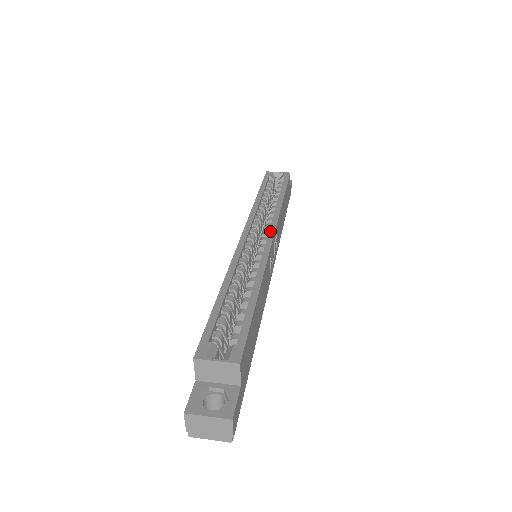
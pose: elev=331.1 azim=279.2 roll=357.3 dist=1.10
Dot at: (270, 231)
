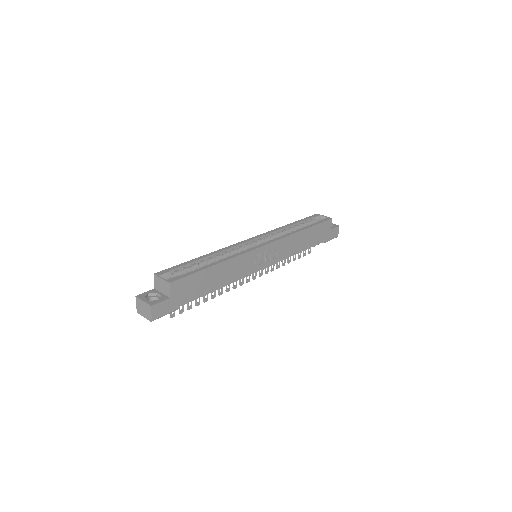
Dot at: (267, 242)
